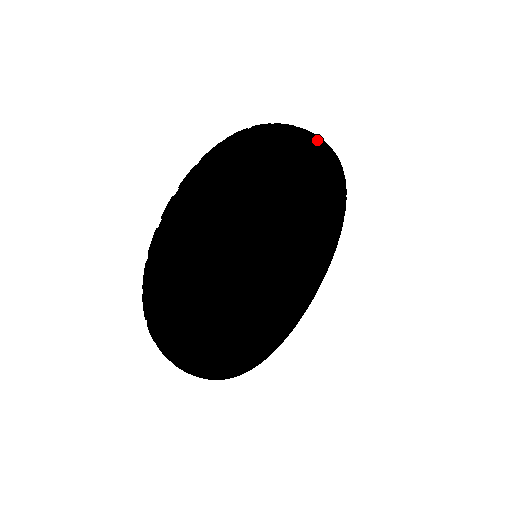
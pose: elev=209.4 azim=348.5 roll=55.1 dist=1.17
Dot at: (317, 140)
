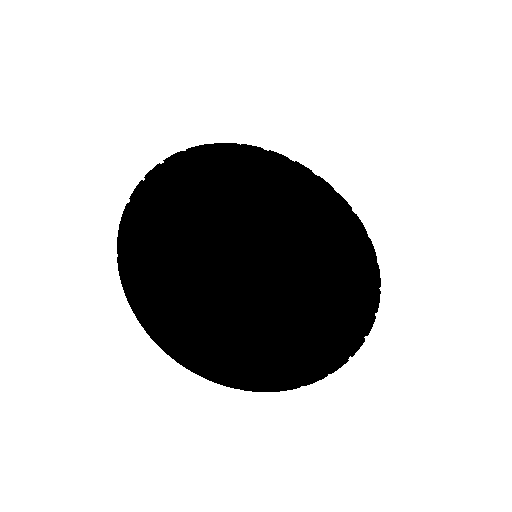
Dot at: occluded
